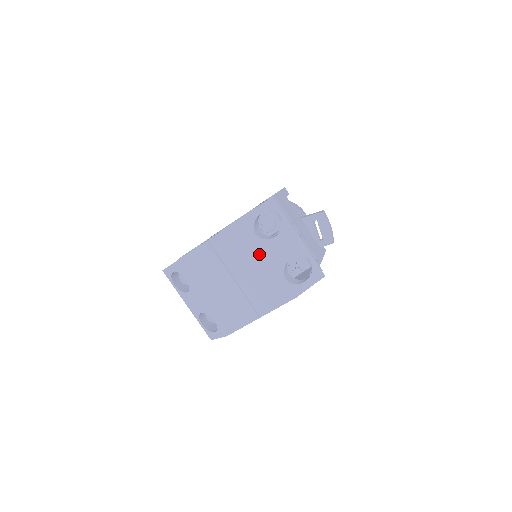
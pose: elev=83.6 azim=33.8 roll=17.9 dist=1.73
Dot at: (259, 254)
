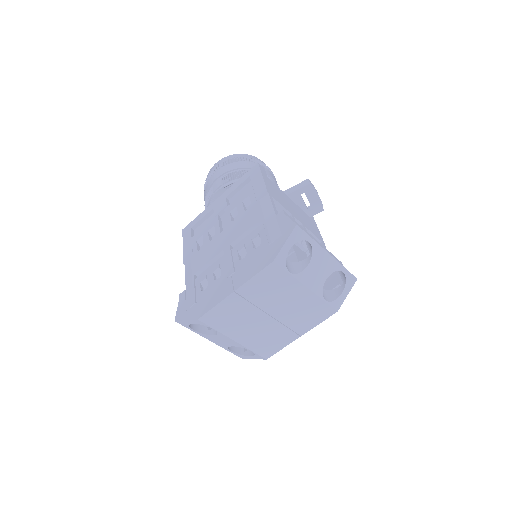
Dot at: (295, 288)
